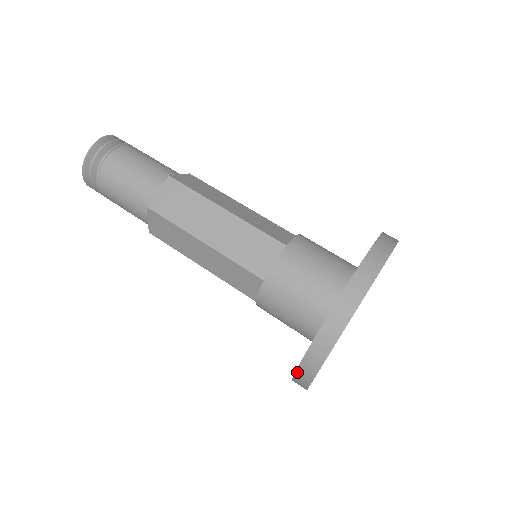
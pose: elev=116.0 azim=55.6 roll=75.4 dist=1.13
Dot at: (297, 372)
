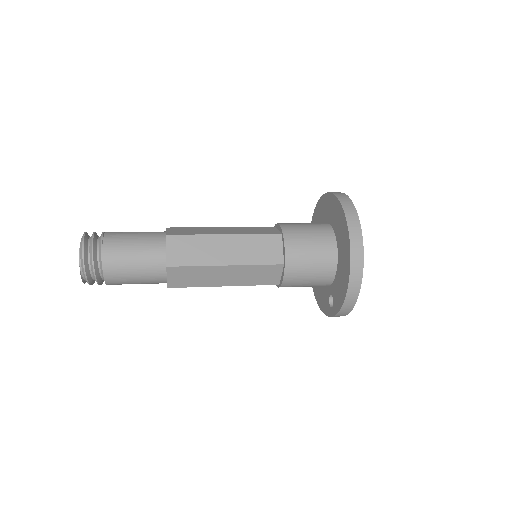
Dot at: (350, 238)
